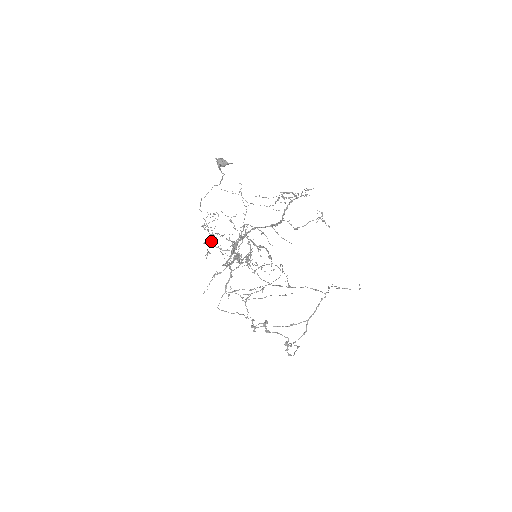
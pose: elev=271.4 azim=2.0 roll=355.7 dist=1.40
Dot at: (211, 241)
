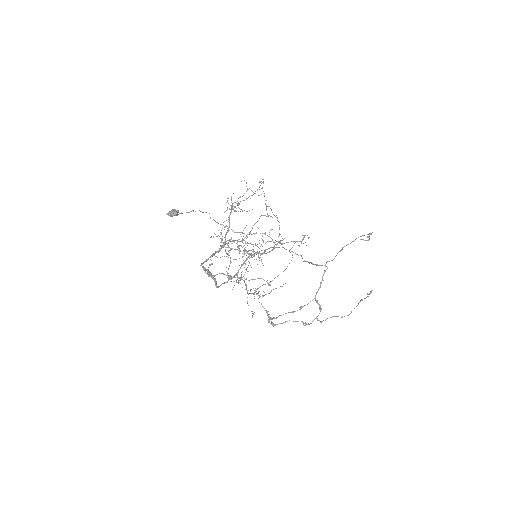
Dot at: occluded
